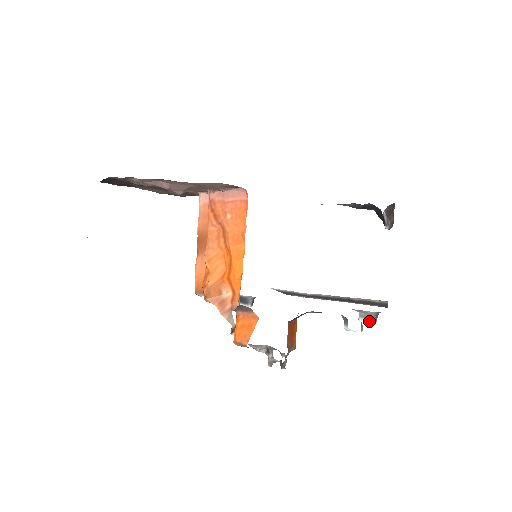
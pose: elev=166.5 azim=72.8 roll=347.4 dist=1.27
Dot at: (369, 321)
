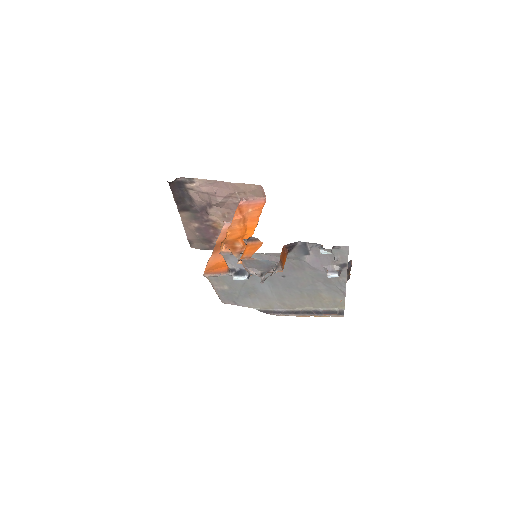
Dot at: (334, 273)
